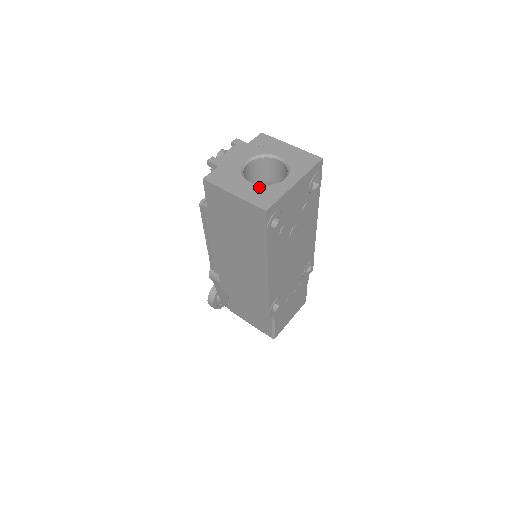
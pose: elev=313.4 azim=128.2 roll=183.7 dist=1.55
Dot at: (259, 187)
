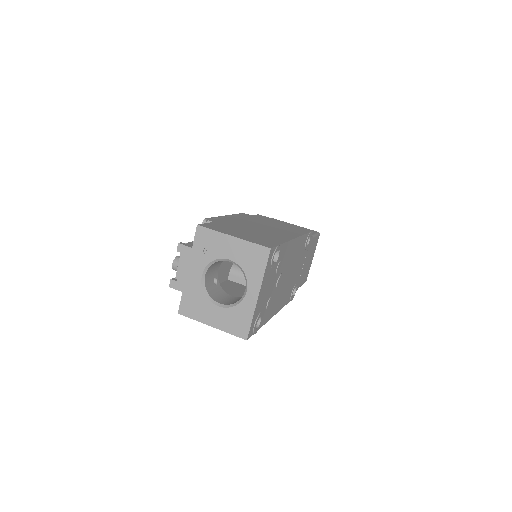
Dot at: (229, 311)
